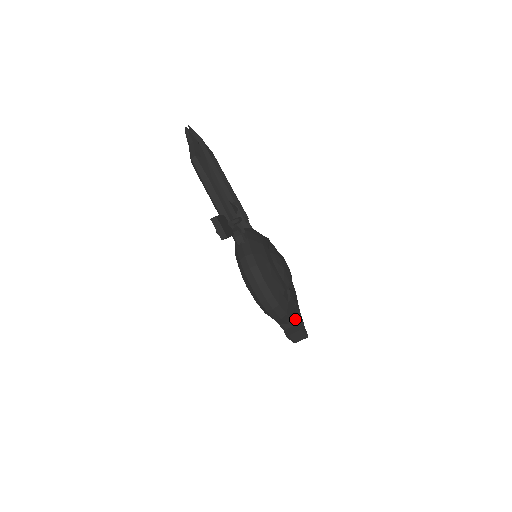
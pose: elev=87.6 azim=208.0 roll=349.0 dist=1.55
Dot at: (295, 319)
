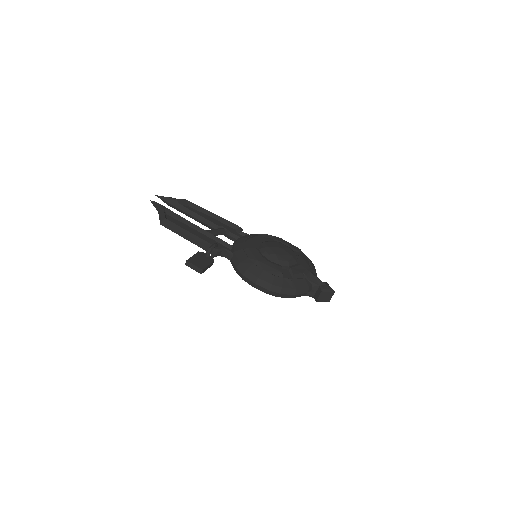
Dot at: (313, 285)
